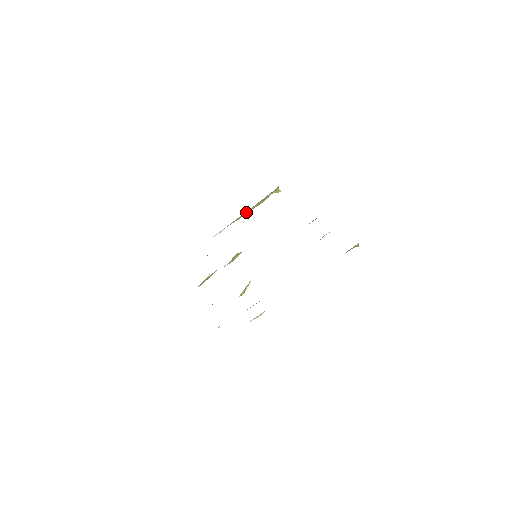
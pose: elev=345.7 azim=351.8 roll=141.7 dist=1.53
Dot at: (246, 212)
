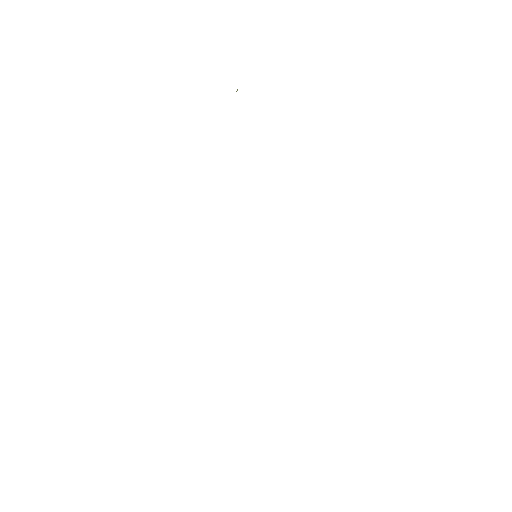
Dot at: occluded
